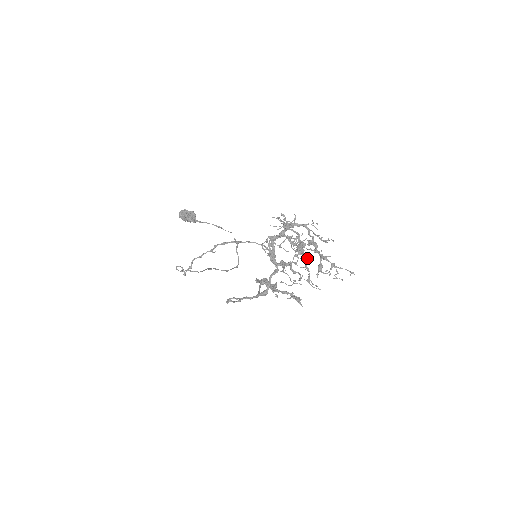
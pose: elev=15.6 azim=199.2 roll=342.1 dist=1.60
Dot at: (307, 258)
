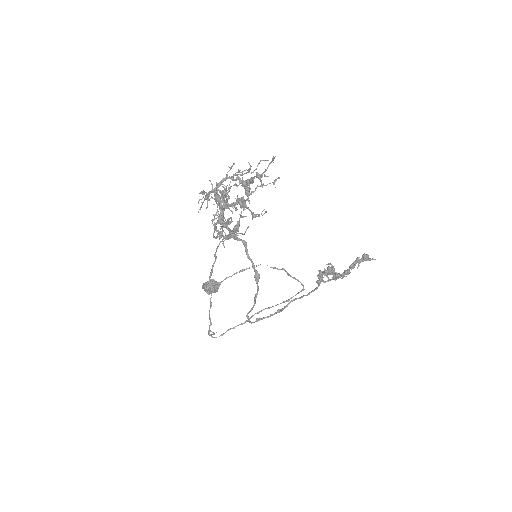
Dot at: (241, 200)
